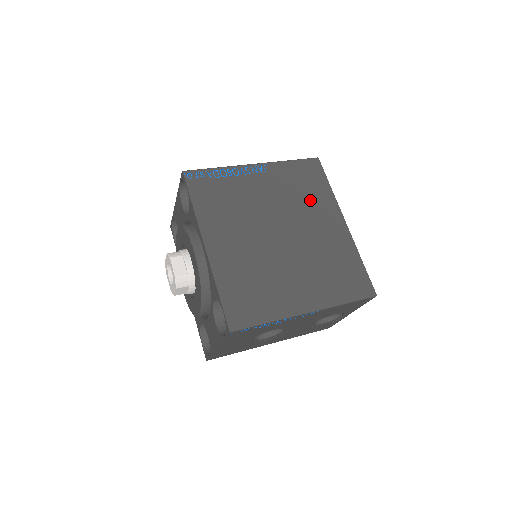
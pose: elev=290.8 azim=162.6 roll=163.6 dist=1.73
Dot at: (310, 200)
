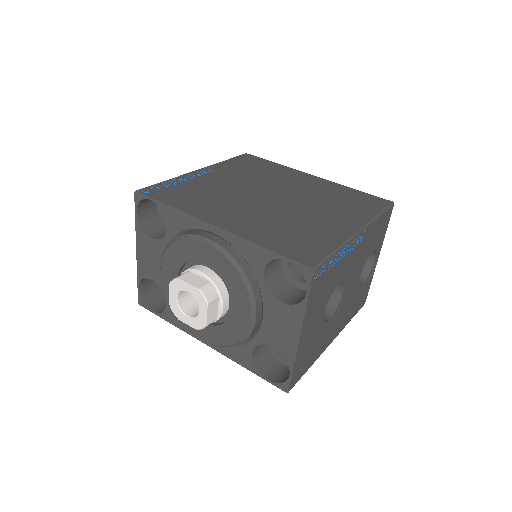
Dot at: (270, 173)
